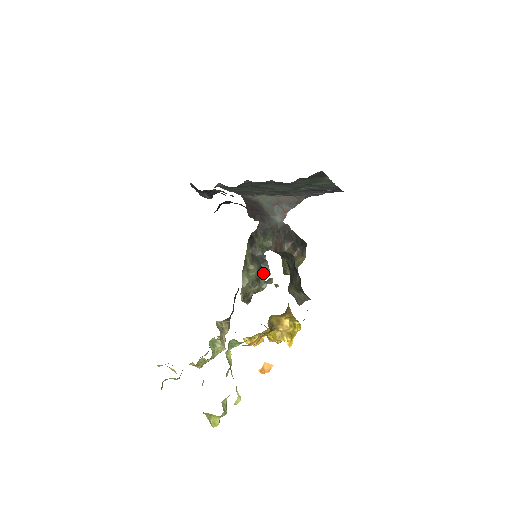
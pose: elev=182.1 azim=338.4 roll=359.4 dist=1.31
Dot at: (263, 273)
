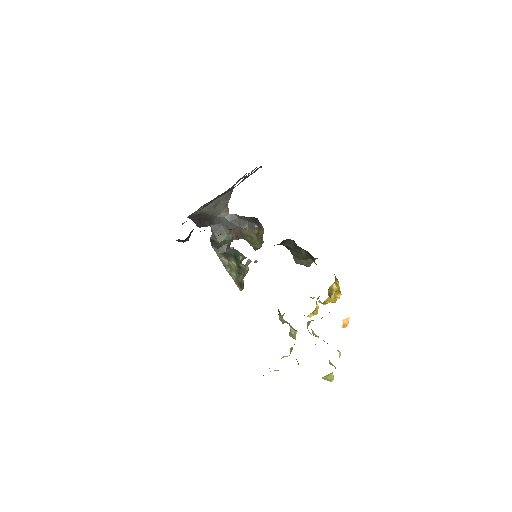
Dot at: (240, 260)
